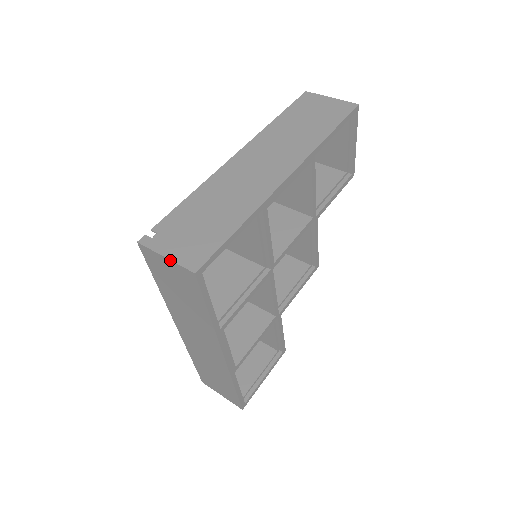
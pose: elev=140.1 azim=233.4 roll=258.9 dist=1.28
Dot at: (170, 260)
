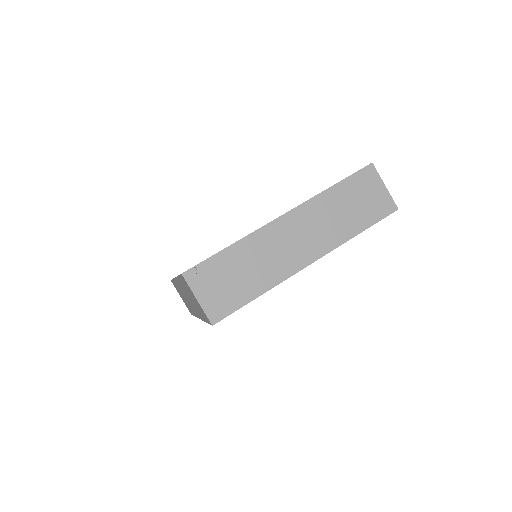
Dot at: (200, 305)
